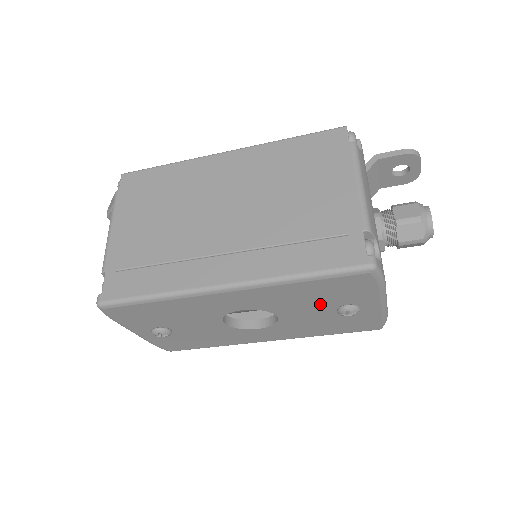
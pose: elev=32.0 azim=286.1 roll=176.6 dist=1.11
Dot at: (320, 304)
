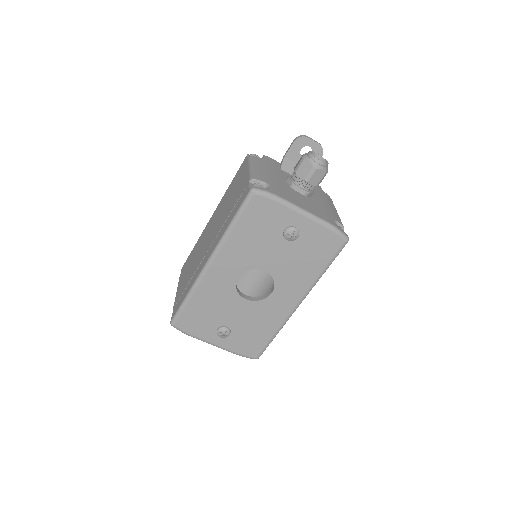
Dot at: (270, 241)
